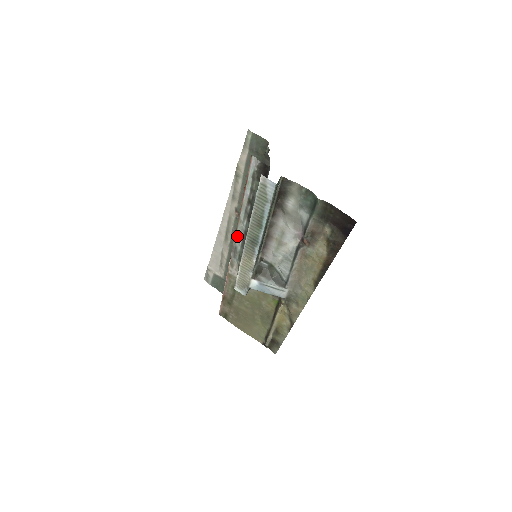
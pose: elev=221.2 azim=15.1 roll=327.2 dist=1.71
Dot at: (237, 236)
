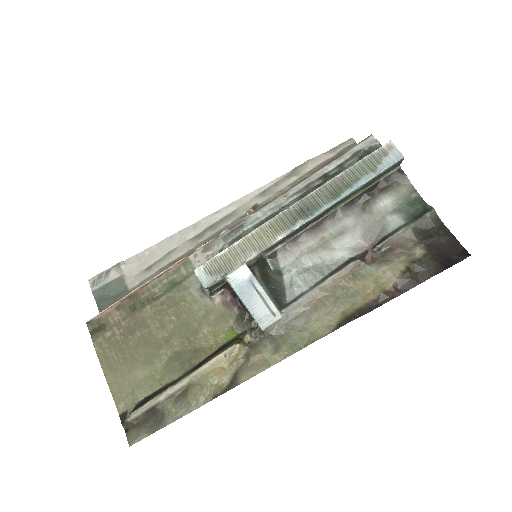
Dot at: (260, 211)
